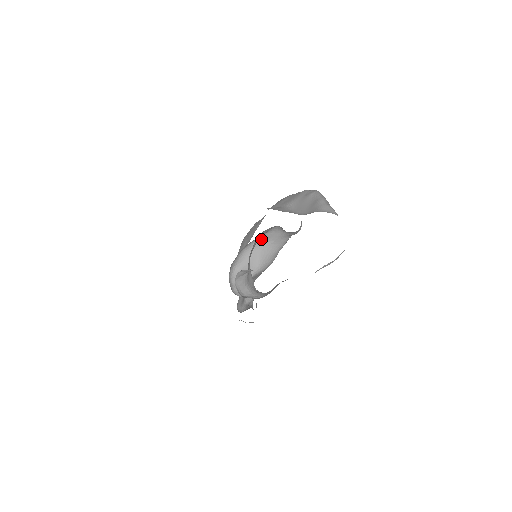
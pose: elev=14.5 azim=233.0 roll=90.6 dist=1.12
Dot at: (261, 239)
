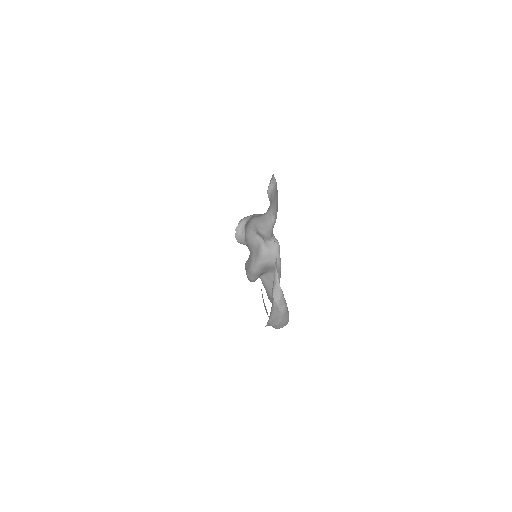
Dot at: (261, 264)
